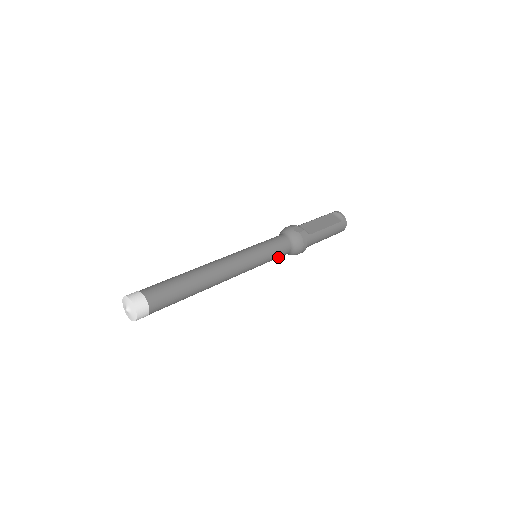
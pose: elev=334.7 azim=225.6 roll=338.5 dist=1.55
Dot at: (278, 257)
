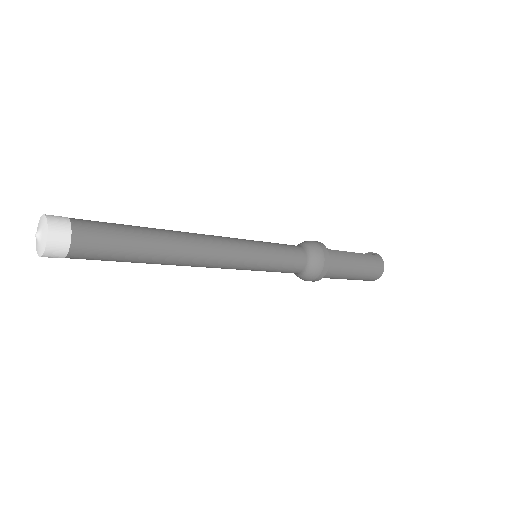
Dot at: (290, 264)
